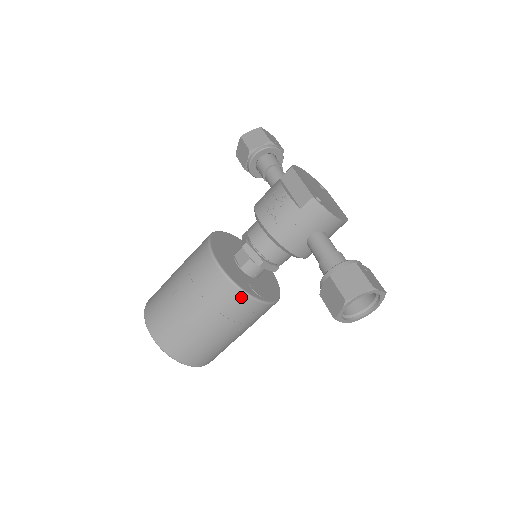
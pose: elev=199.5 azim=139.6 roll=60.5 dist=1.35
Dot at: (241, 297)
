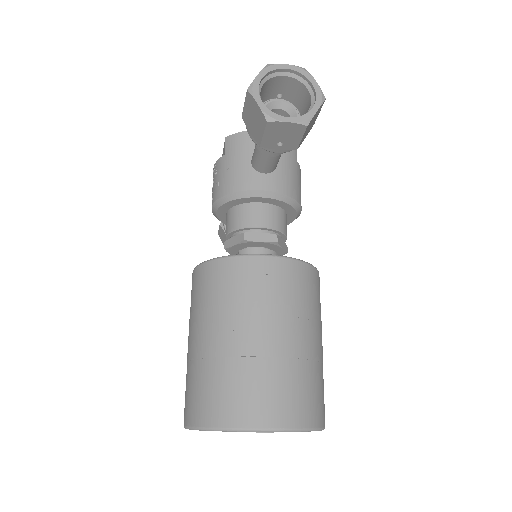
Dot at: (231, 264)
